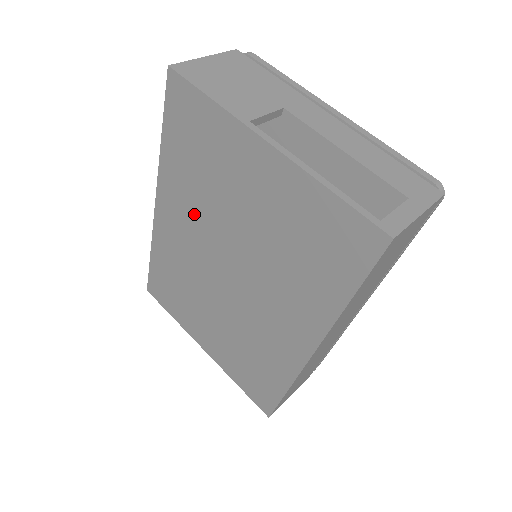
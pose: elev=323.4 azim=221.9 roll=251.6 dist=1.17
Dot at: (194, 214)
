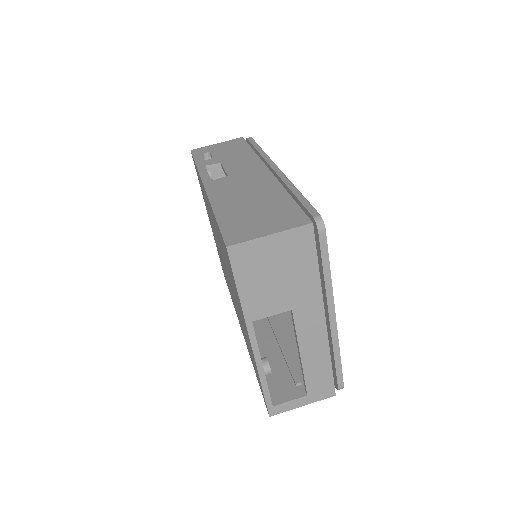
Dot at: (219, 241)
